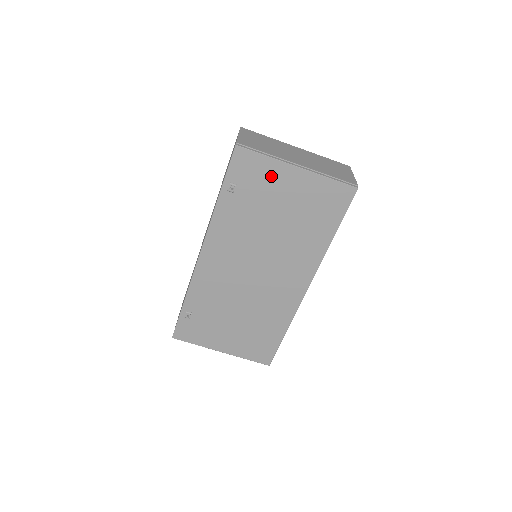
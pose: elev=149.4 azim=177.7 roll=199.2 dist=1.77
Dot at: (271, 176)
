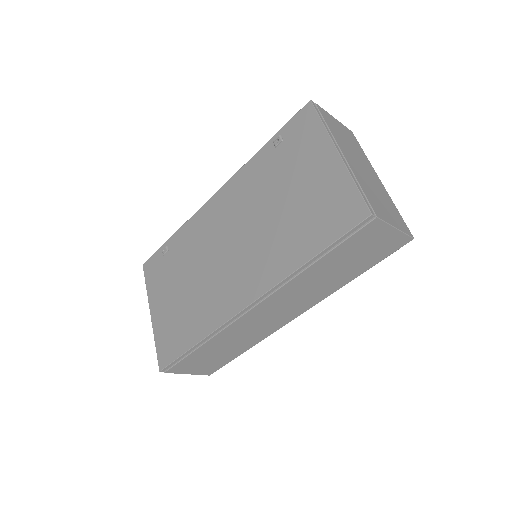
Dot at: (312, 148)
